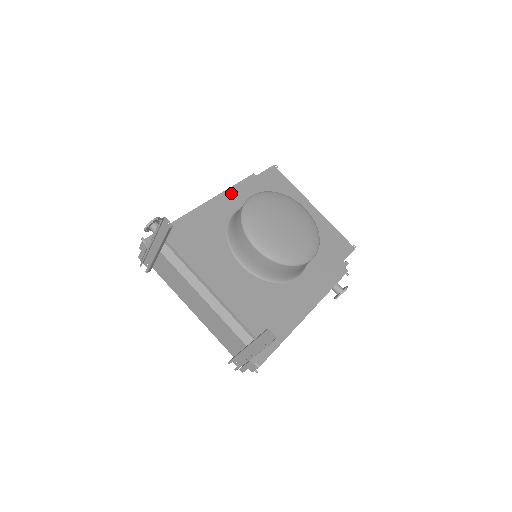
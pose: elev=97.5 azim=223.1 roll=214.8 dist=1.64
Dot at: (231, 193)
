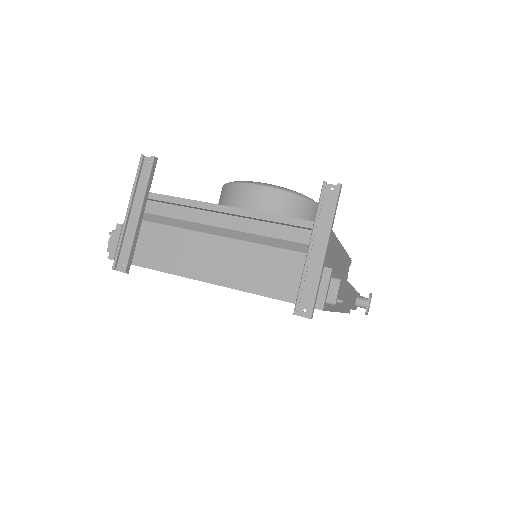
Dot at: occluded
